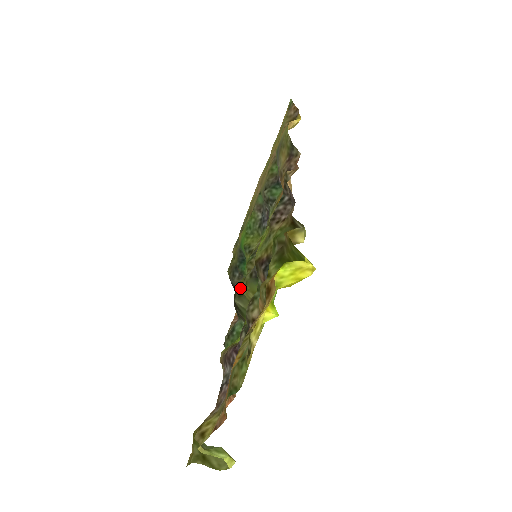
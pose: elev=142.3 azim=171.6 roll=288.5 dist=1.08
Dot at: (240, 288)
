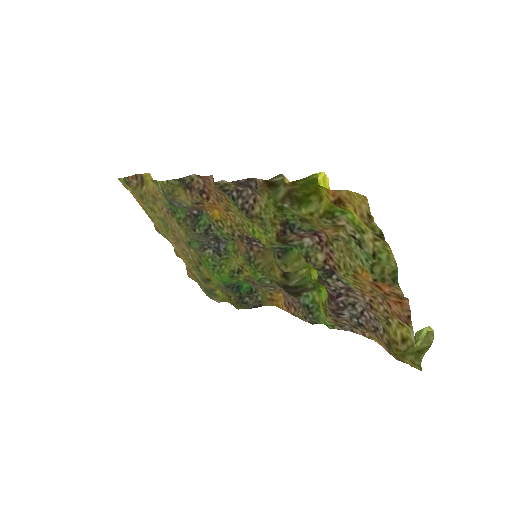
Dot at: (279, 279)
